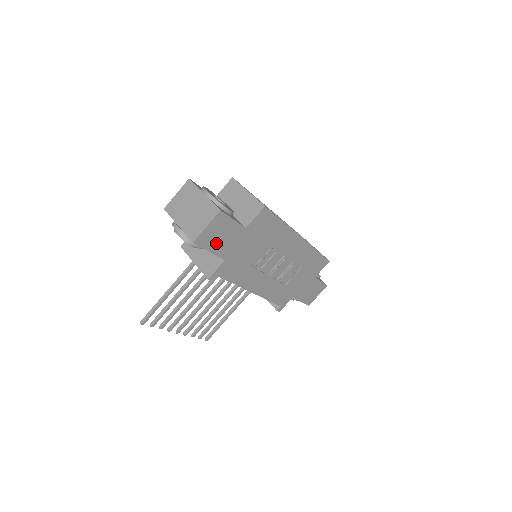
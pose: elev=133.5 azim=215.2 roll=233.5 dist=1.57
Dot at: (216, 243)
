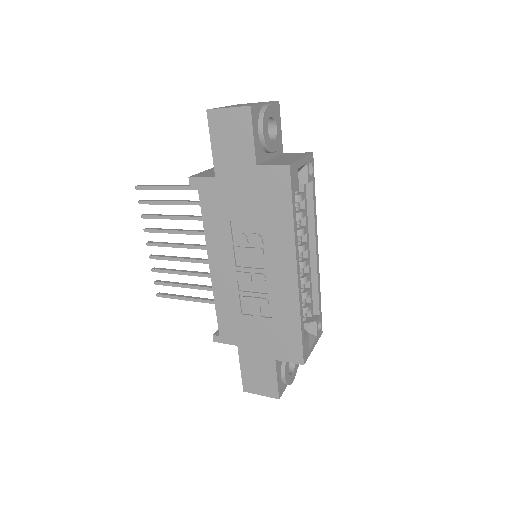
Dot at: (222, 142)
